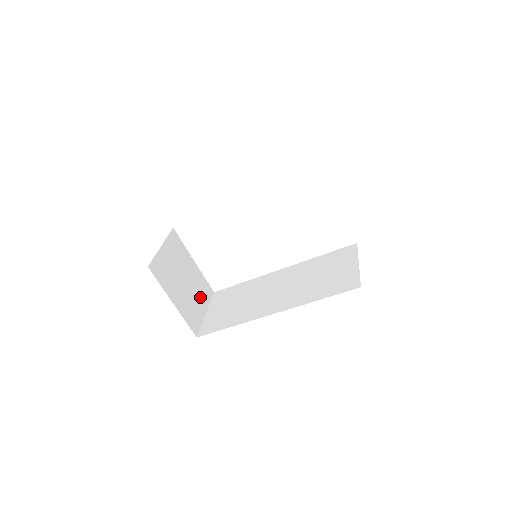
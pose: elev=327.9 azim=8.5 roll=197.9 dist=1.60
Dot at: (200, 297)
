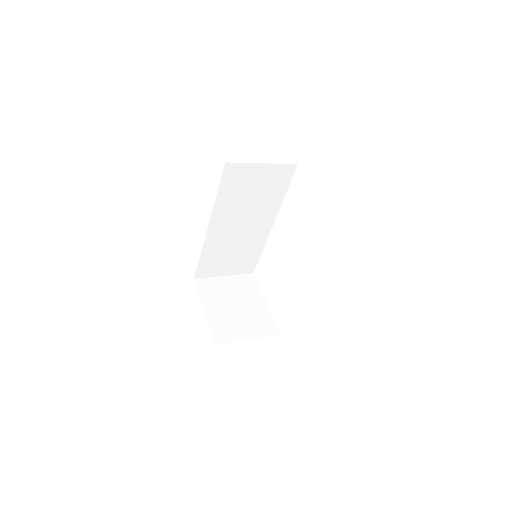
Dot at: (251, 326)
